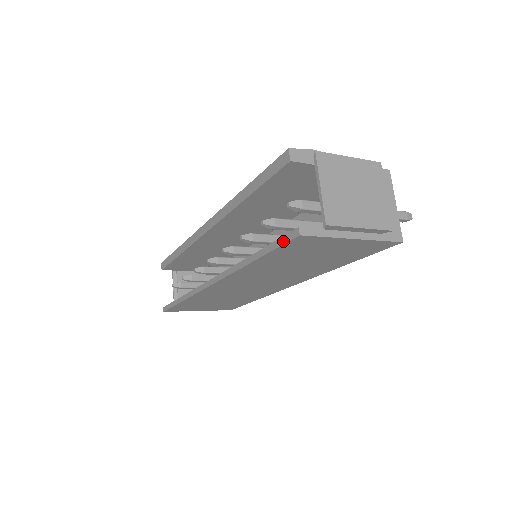
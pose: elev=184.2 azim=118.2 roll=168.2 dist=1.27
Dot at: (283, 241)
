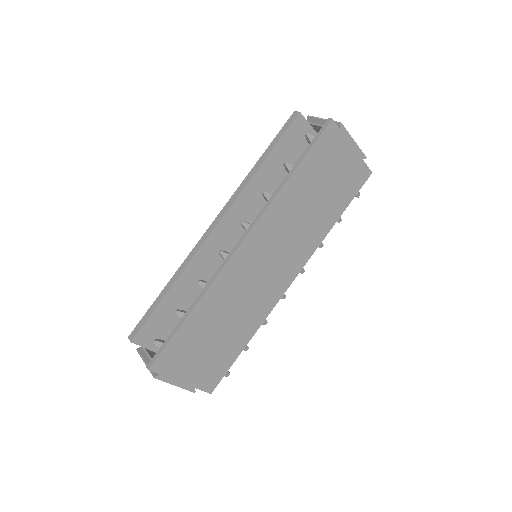
Dot at: (319, 134)
